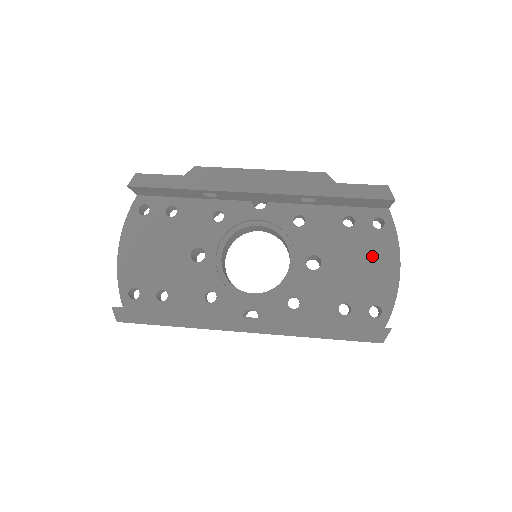
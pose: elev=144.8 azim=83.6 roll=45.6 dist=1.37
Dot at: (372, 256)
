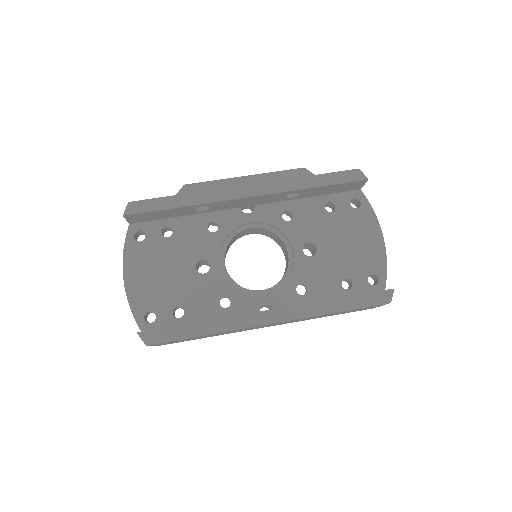
Dot at: (358, 233)
